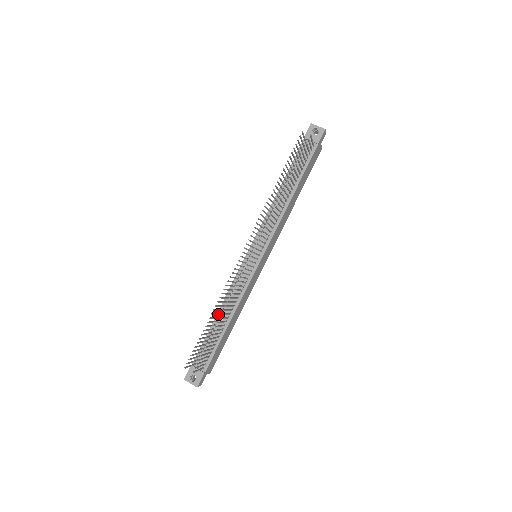
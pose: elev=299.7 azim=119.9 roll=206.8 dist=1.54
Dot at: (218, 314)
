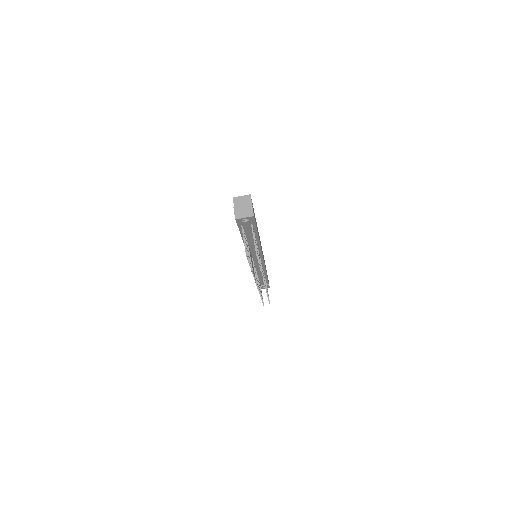
Dot at: occluded
